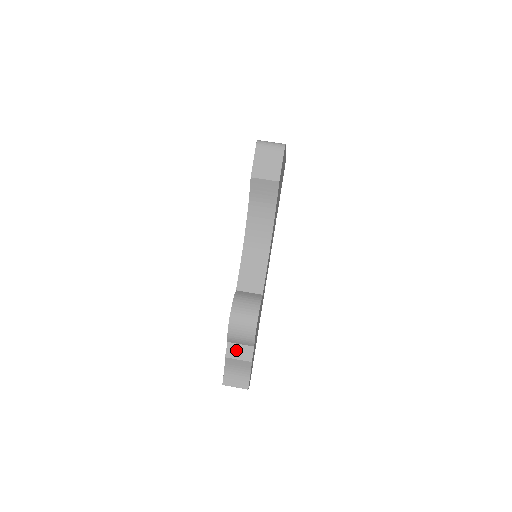
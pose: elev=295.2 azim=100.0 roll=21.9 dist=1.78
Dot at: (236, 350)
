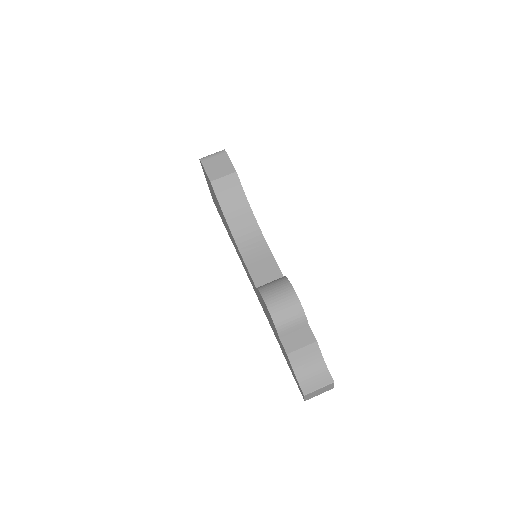
Dot at: (293, 340)
